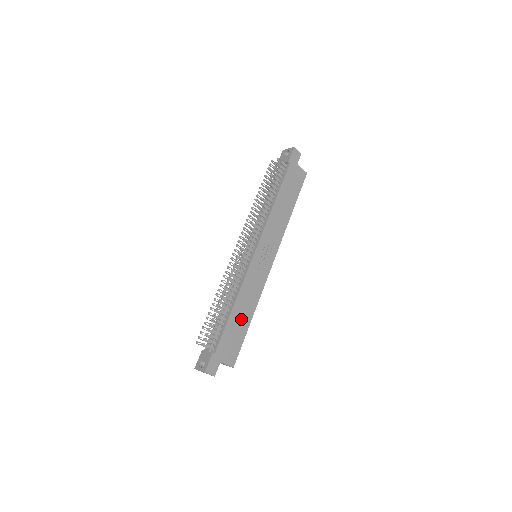
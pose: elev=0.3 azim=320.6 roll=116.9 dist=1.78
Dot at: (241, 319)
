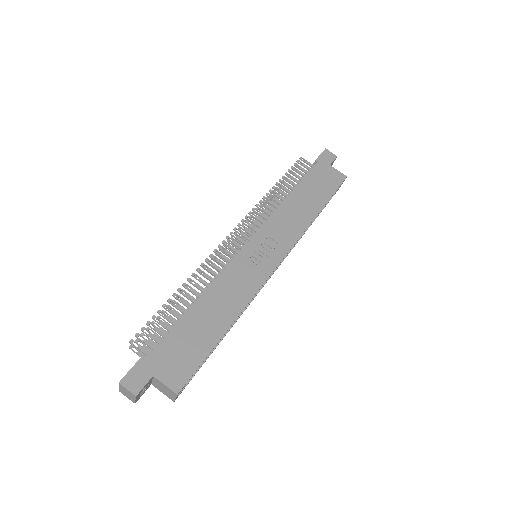
Dot at: (208, 323)
